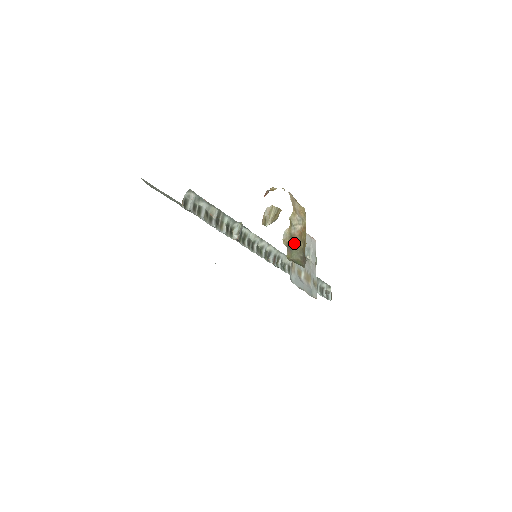
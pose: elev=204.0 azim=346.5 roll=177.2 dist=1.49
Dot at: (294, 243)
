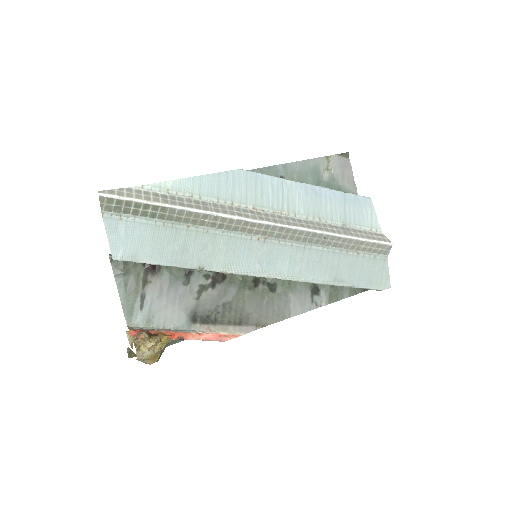
Dot at: occluded
